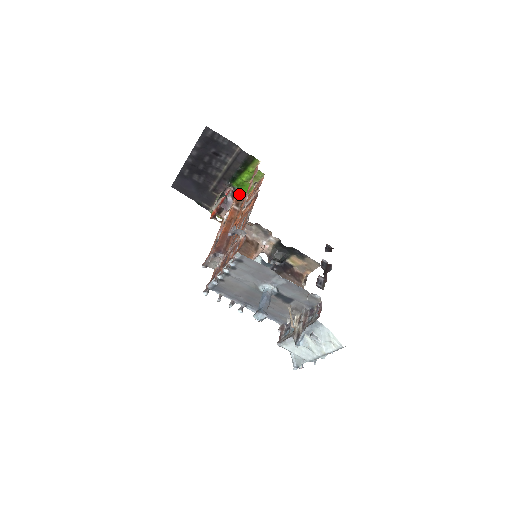
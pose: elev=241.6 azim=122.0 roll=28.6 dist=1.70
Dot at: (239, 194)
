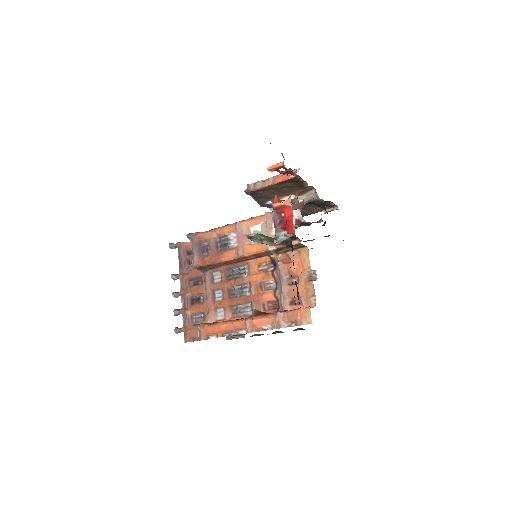
Dot at: (296, 245)
